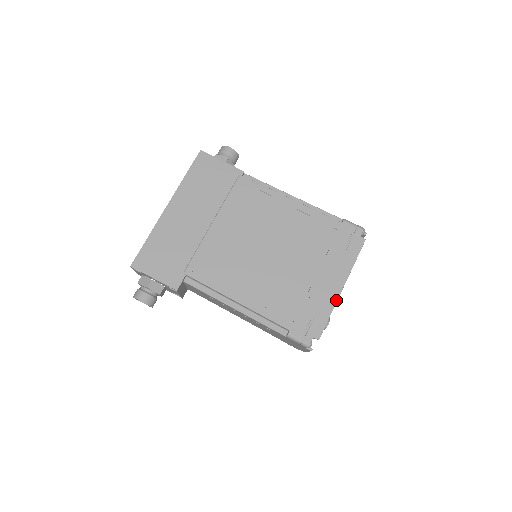
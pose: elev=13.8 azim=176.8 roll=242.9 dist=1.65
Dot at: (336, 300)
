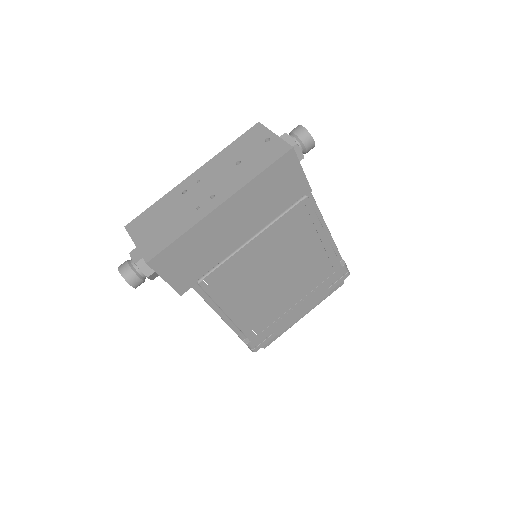
Dot at: occluded
